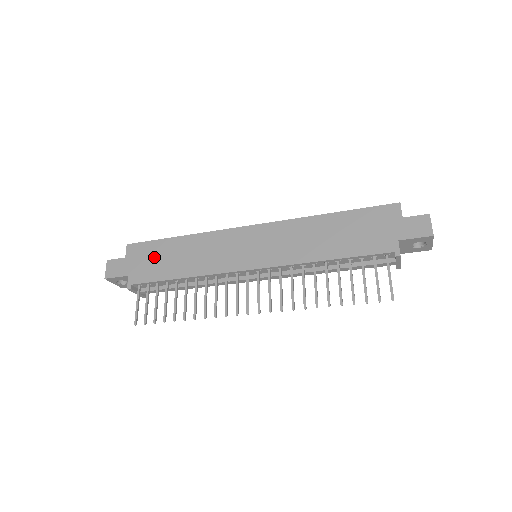
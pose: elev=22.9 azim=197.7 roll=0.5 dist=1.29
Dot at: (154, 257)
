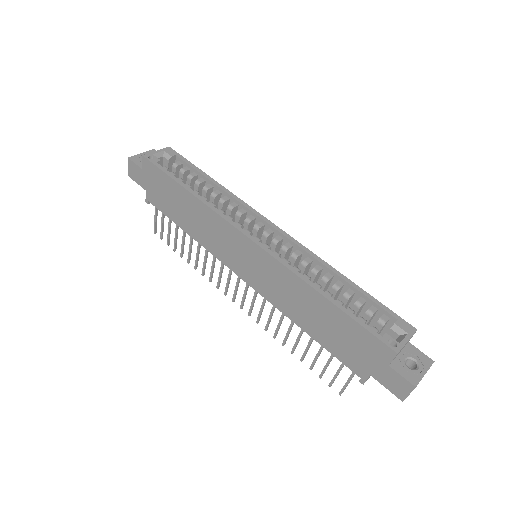
Dot at: (165, 192)
